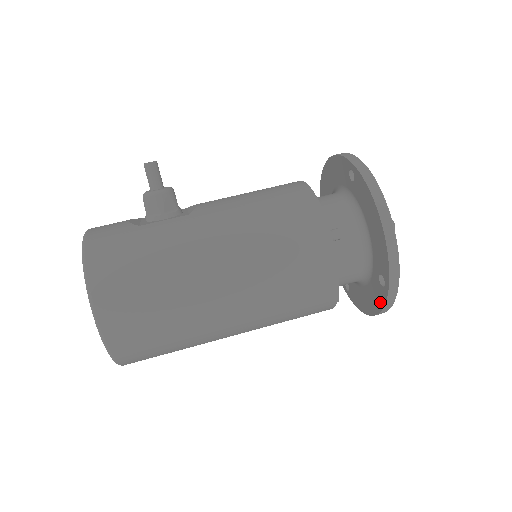
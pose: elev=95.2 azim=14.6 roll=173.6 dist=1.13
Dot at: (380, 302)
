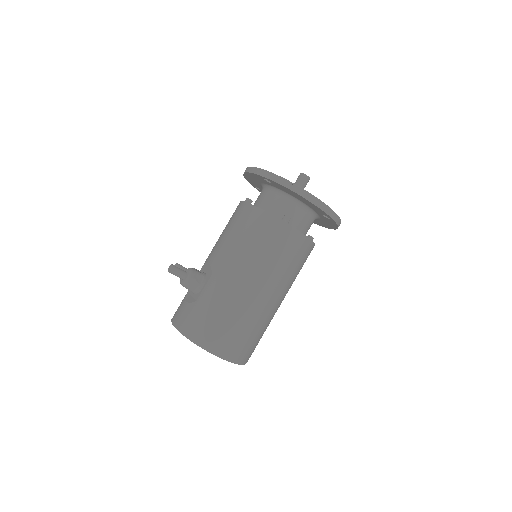
Dot at: (334, 225)
